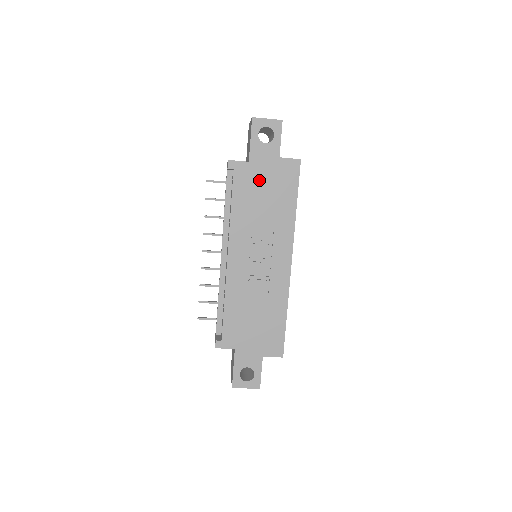
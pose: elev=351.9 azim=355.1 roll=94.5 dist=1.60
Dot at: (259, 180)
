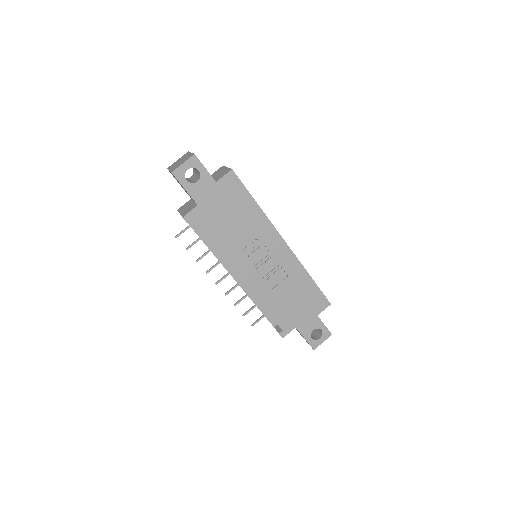
Dot at: (216, 211)
